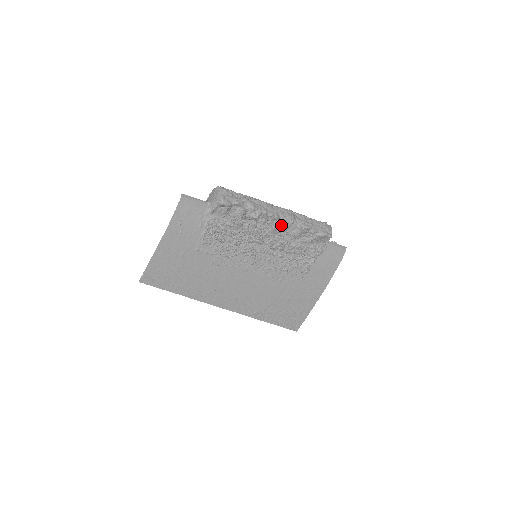
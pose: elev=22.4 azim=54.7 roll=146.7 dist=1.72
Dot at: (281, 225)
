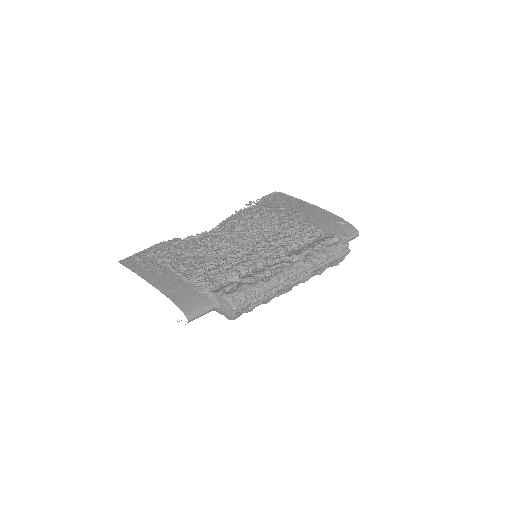
Dot at: occluded
